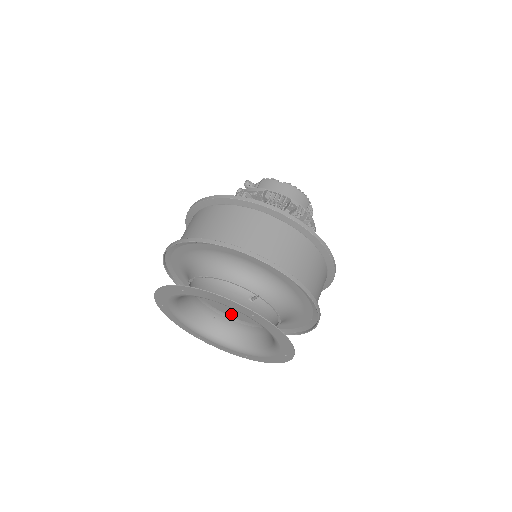
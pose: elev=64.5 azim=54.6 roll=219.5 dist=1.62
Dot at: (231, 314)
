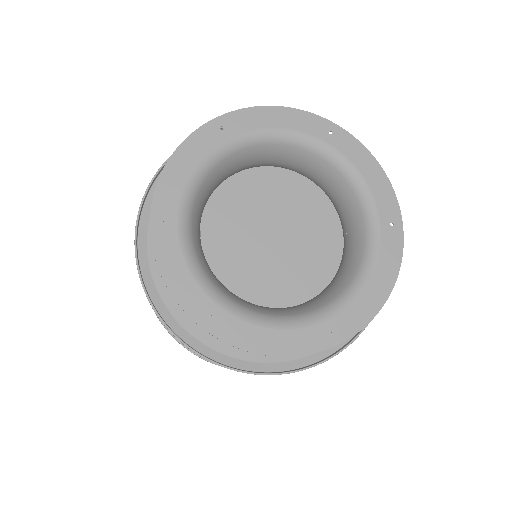
Dot at: (207, 260)
